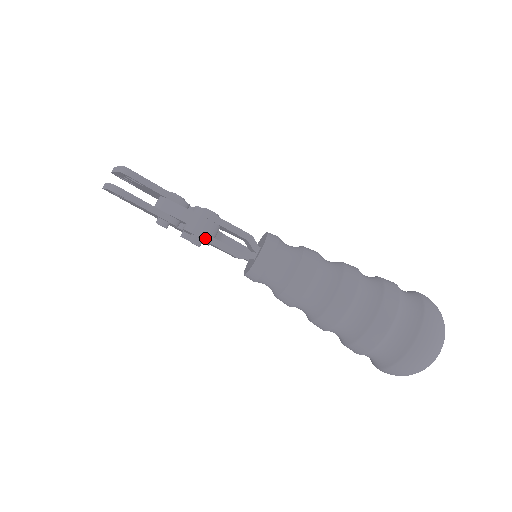
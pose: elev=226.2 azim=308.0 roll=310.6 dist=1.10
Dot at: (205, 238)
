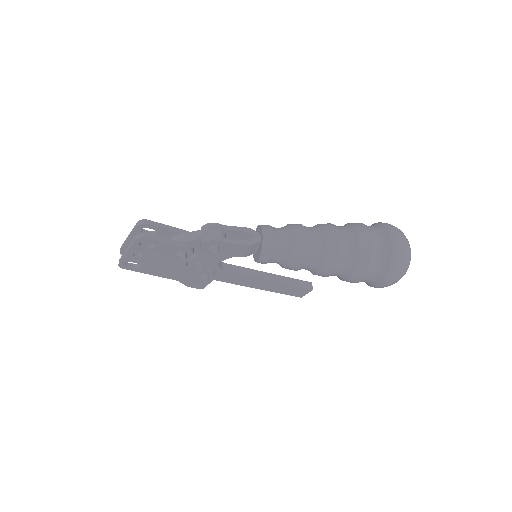
Dot at: (221, 240)
